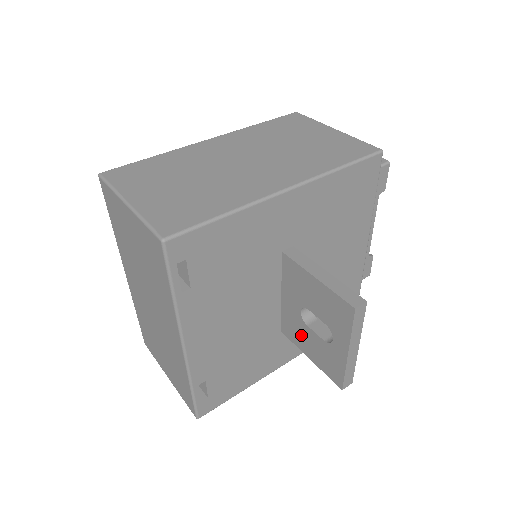
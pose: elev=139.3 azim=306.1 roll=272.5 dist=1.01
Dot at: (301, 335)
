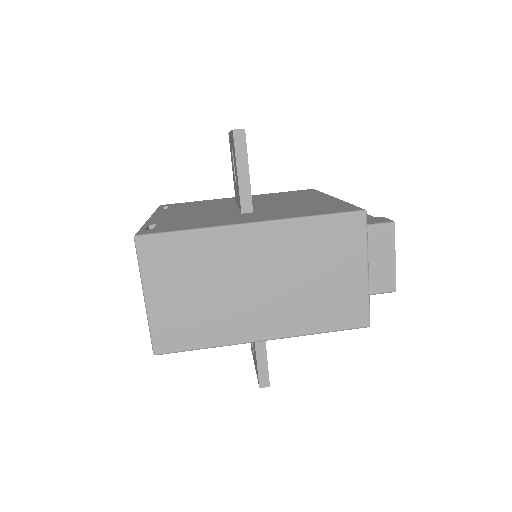
Dot at: occluded
